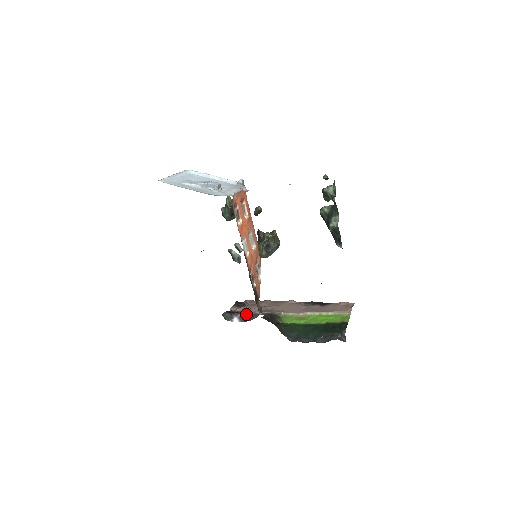
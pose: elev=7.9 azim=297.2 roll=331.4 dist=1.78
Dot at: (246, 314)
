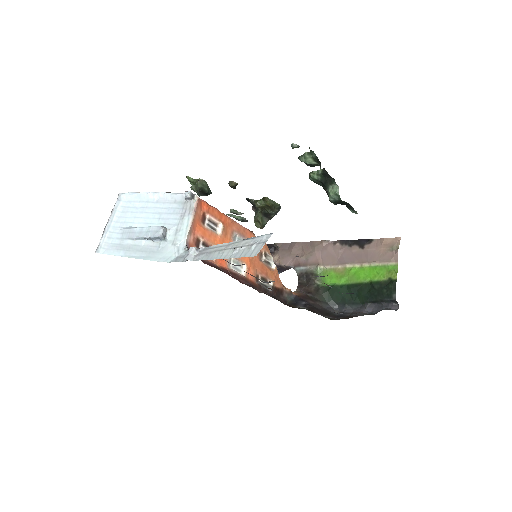
Dot at: (281, 267)
